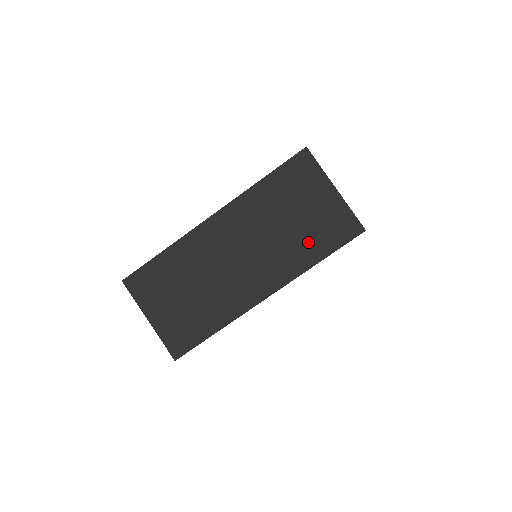
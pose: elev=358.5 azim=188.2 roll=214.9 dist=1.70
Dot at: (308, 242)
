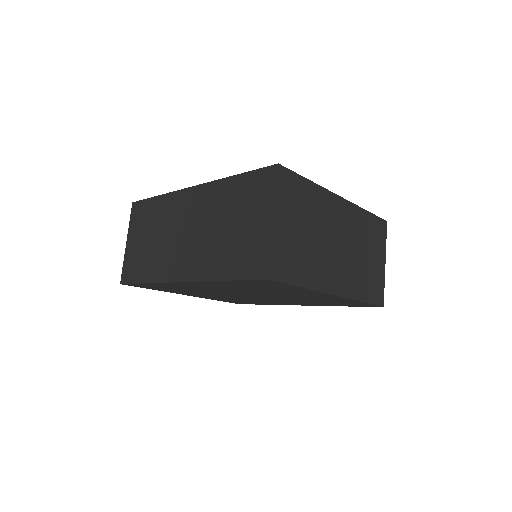
Dot at: (228, 256)
